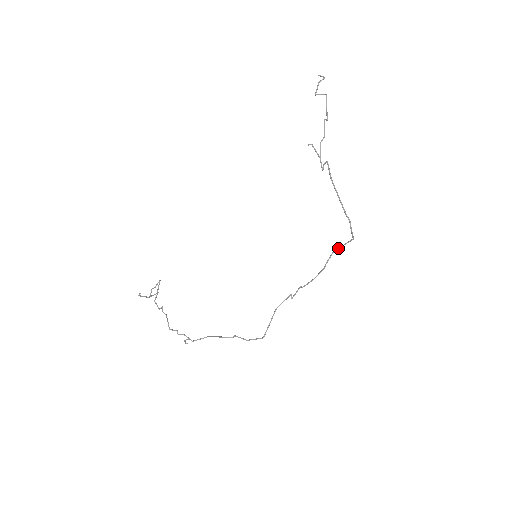
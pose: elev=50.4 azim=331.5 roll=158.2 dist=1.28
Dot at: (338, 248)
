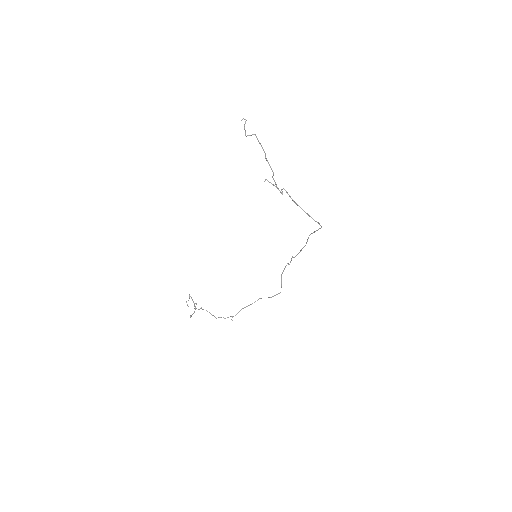
Dot at: (312, 233)
